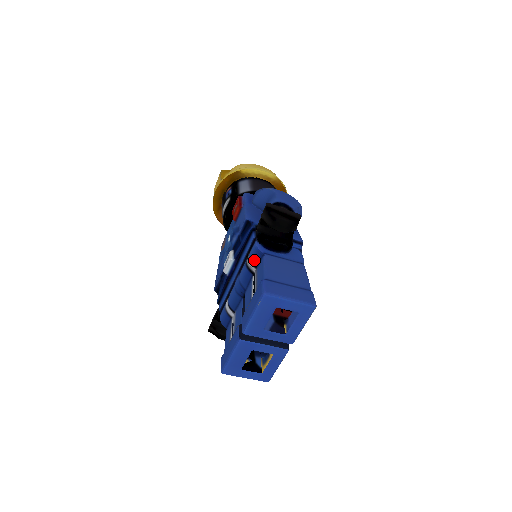
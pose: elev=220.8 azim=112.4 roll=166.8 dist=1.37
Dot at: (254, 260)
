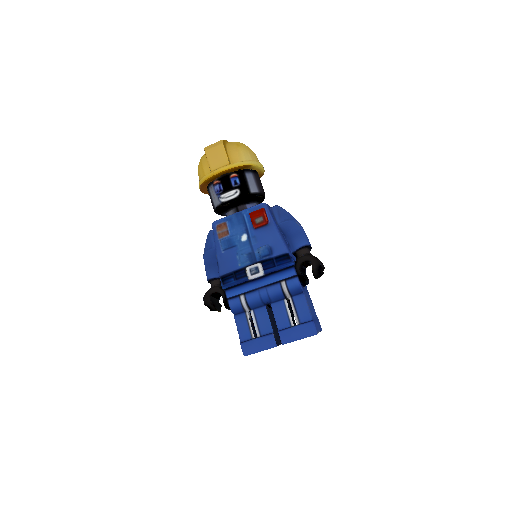
Dot at: (293, 292)
